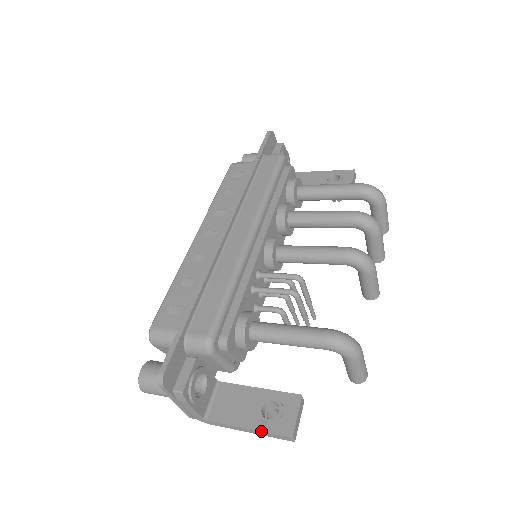
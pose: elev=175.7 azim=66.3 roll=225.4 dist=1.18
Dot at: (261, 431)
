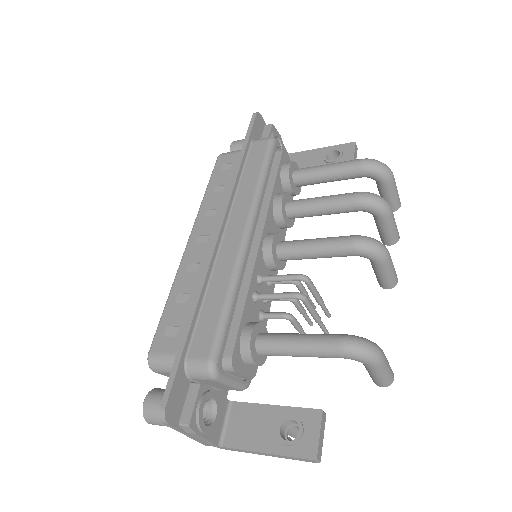
Dot at: (282, 455)
